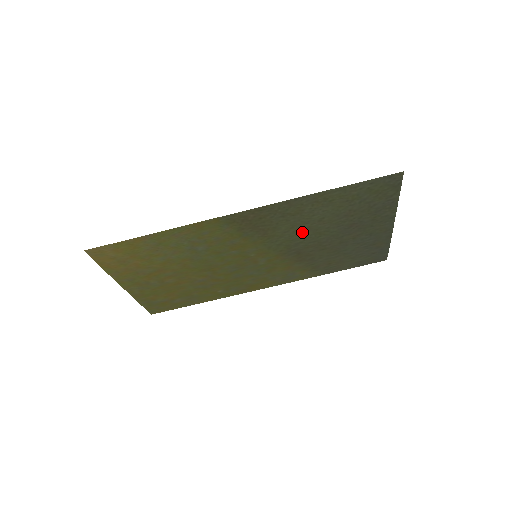
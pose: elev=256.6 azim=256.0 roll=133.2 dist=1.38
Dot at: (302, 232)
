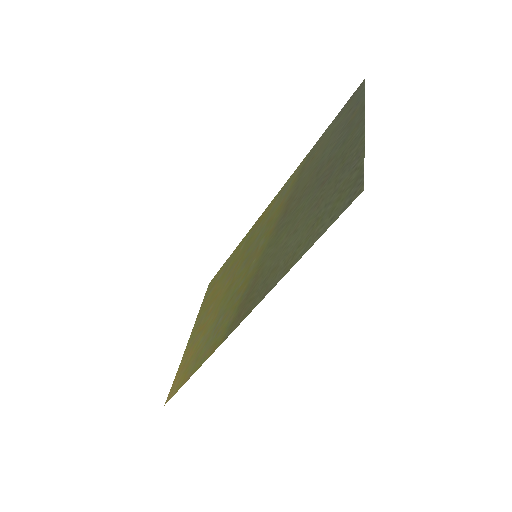
Dot at: (283, 236)
